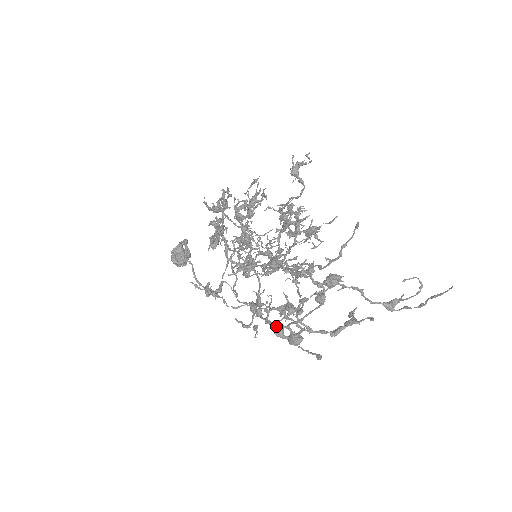
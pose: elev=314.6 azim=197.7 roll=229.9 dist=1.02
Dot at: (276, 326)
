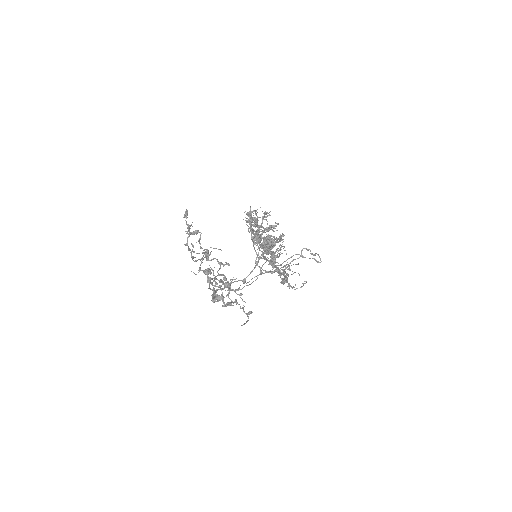
Dot at: (214, 289)
